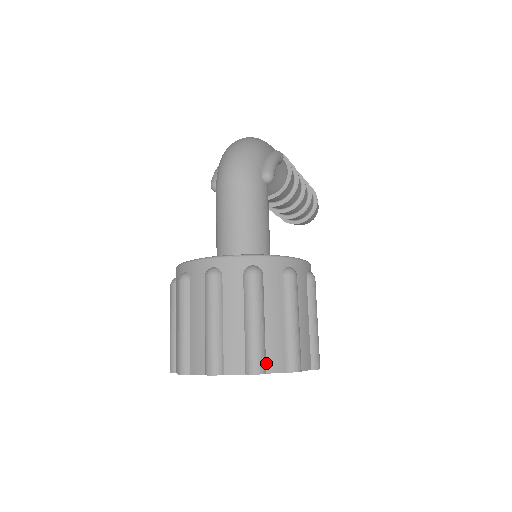
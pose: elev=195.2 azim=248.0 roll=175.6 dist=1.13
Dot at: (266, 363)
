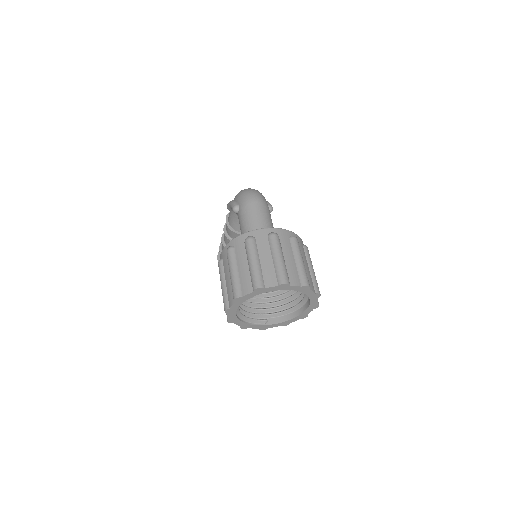
Dot at: occluded
